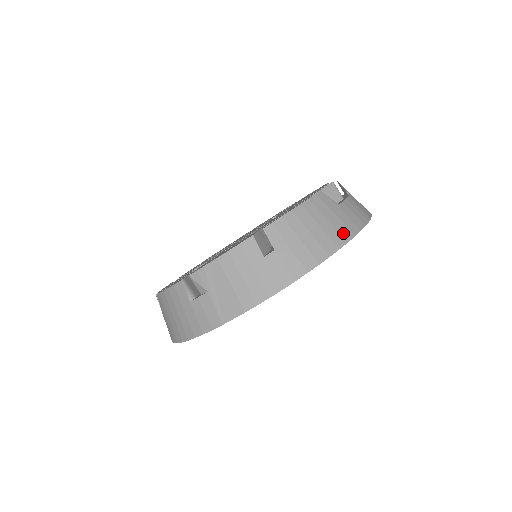
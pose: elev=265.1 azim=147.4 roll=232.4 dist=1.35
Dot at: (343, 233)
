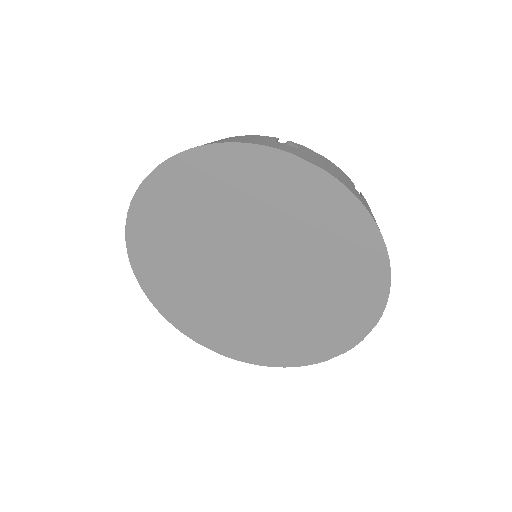
Dot at: occluded
